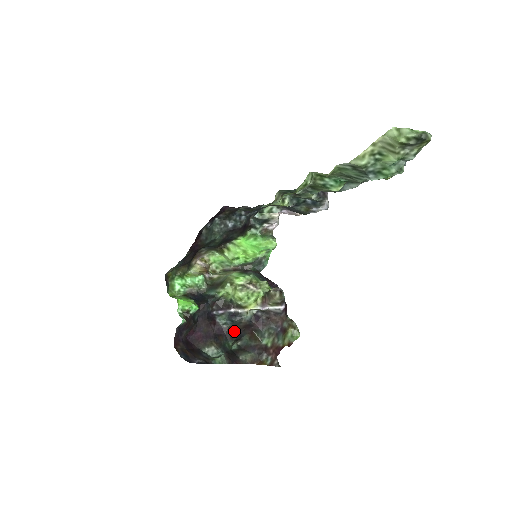
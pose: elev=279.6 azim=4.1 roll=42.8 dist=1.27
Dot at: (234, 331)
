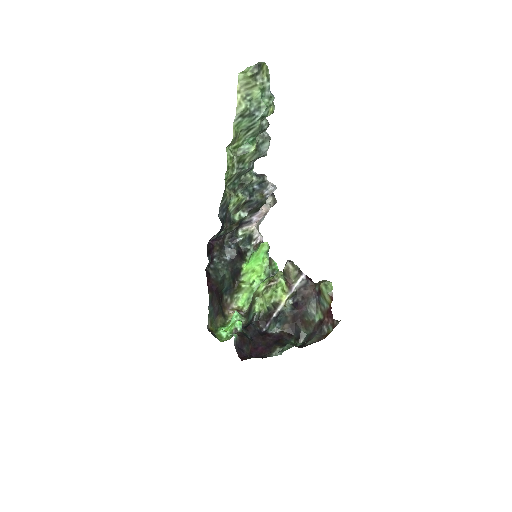
Dot at: (288, 331)
